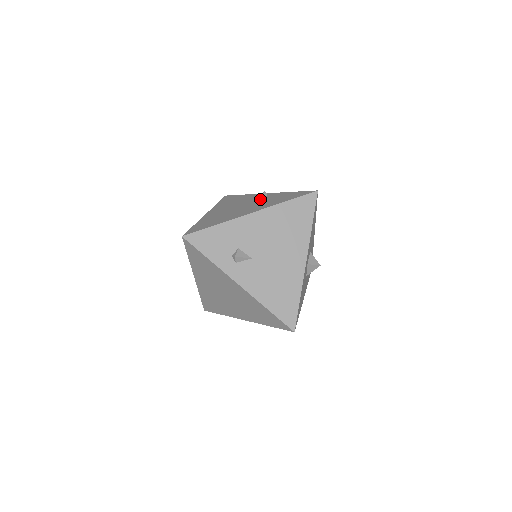
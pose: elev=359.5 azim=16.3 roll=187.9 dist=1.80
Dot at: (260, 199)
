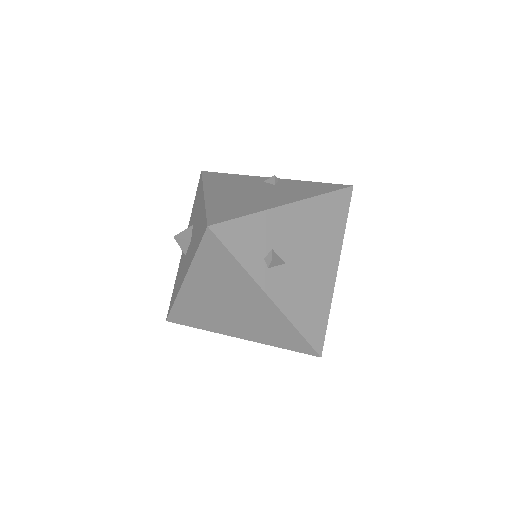
Dot at: (274, 185)
